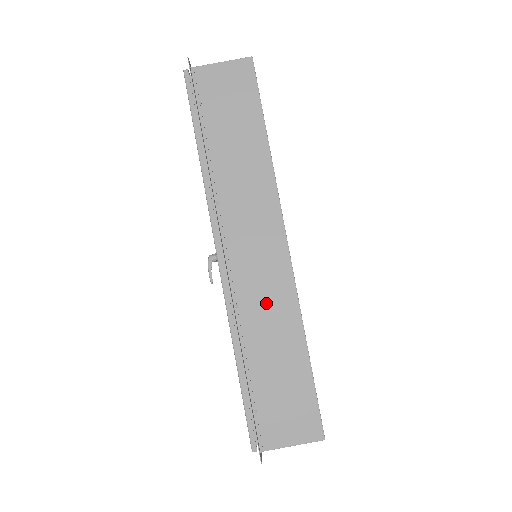
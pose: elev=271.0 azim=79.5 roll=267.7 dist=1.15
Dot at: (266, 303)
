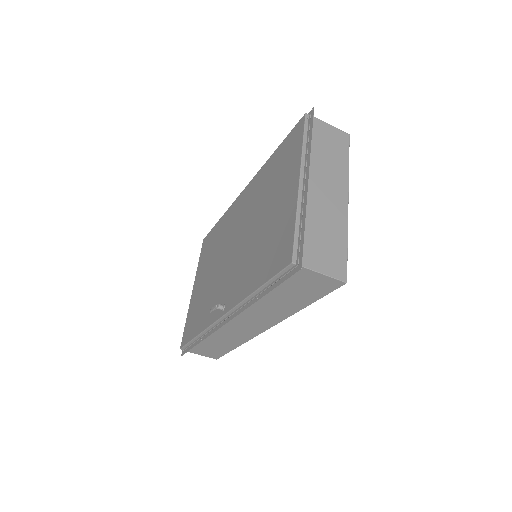
Dot at: (232, 335)
